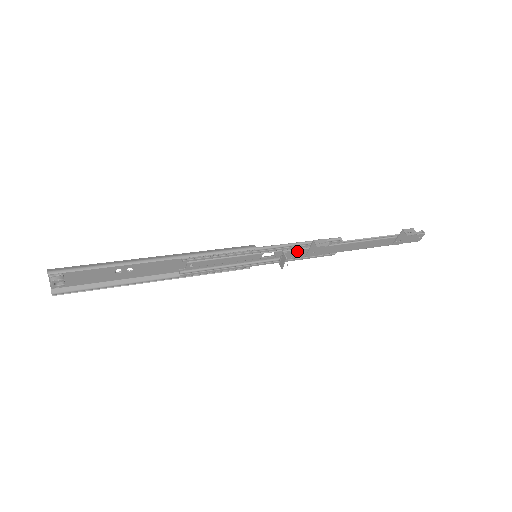
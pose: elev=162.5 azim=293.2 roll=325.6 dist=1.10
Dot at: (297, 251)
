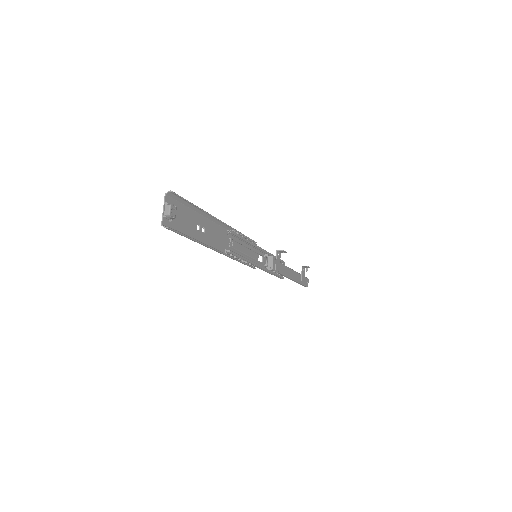
Dot at: occluded
